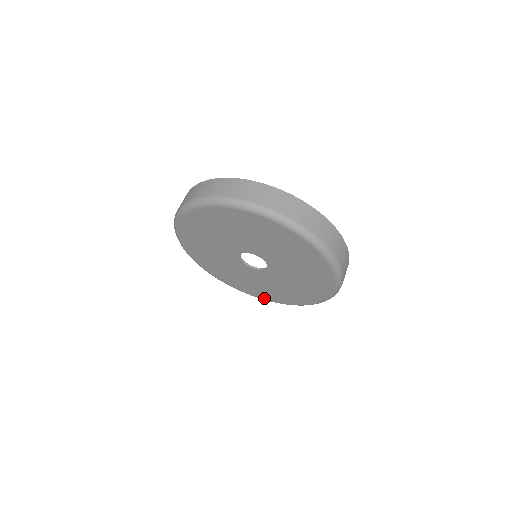
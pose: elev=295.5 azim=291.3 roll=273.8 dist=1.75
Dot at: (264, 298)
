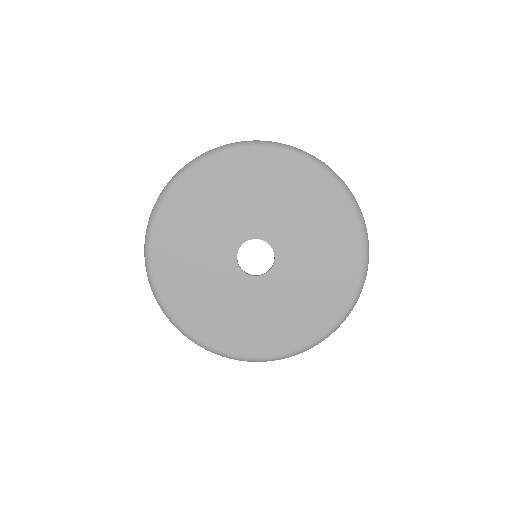
Dot at: (273, 352)
